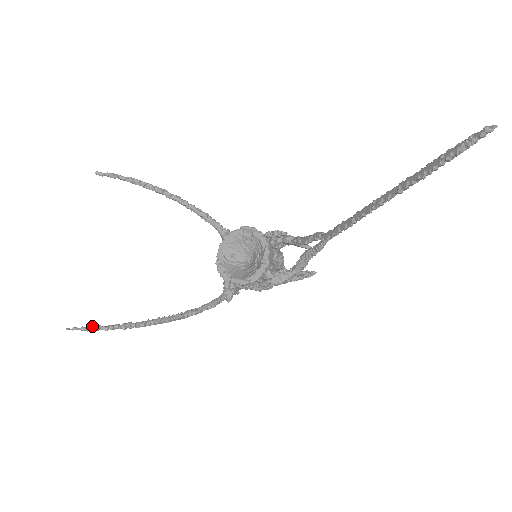
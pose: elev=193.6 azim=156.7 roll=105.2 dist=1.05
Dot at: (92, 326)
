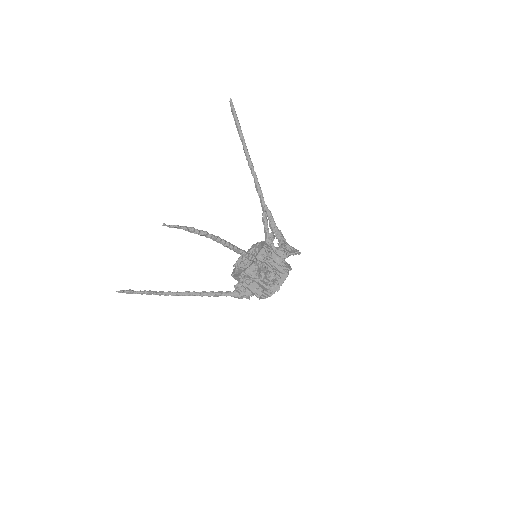
Dot at: (180, 227)
